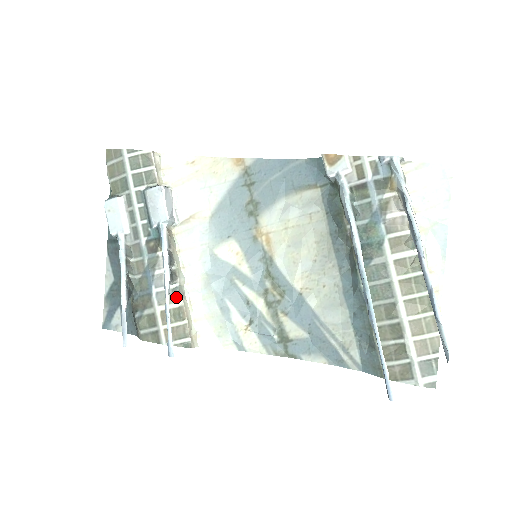
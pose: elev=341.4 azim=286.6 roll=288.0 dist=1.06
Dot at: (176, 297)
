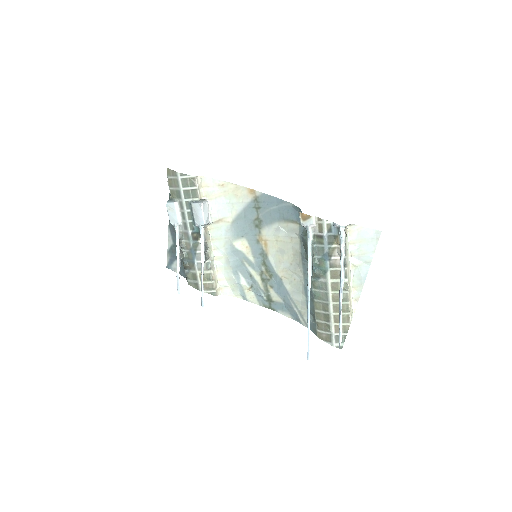
Dot at: (208, 268)
